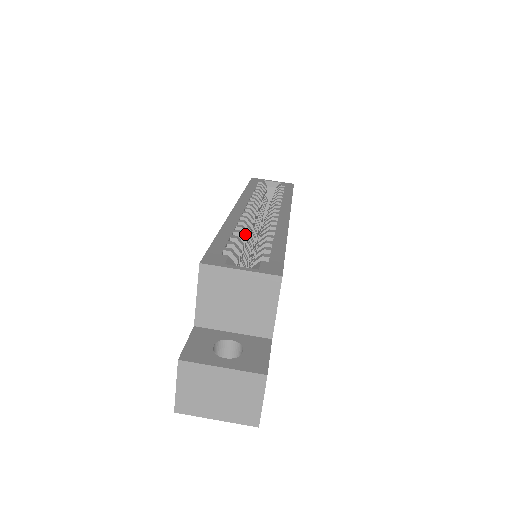
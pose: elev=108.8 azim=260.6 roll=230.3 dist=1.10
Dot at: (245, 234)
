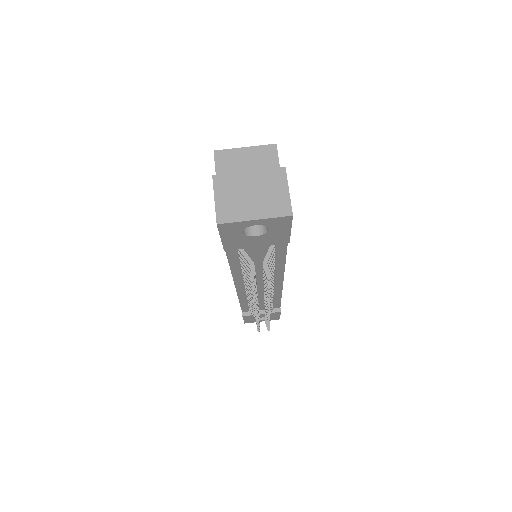
Dot at: occluded
